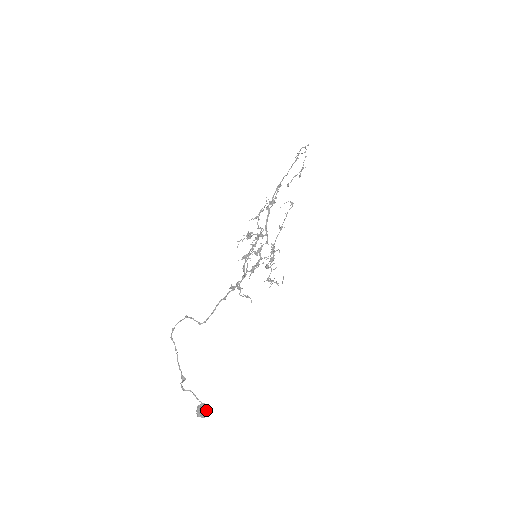
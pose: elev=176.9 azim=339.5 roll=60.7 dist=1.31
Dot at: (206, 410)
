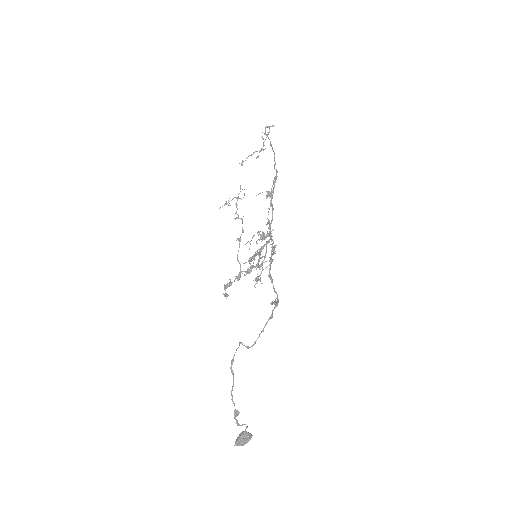
Dot at: (250, 438)
